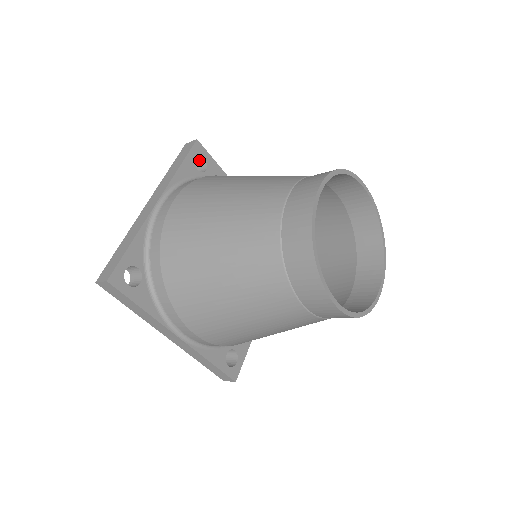
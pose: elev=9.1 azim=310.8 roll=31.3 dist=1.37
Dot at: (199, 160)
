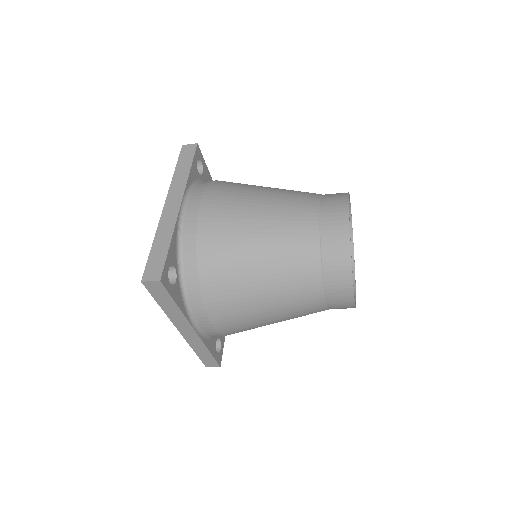
Dot at: occluded
